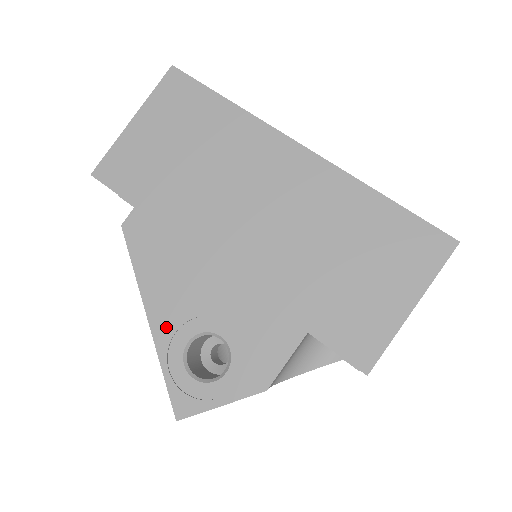
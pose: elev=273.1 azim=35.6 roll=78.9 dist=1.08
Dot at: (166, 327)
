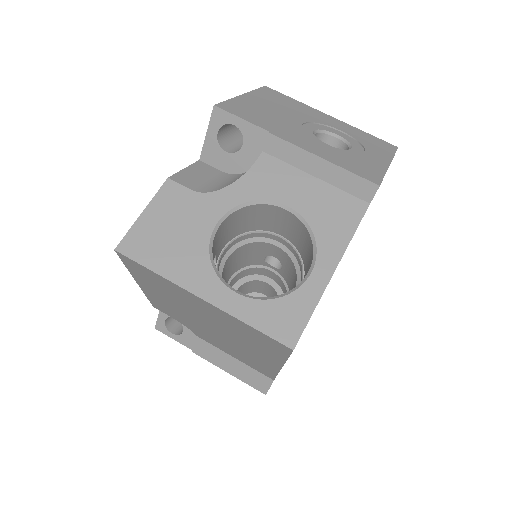
Dot at: occluded
